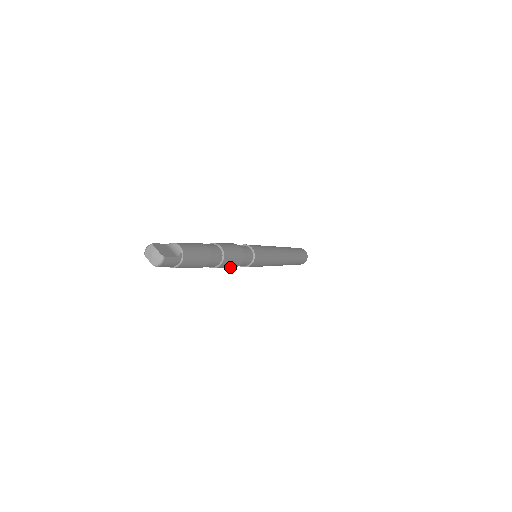
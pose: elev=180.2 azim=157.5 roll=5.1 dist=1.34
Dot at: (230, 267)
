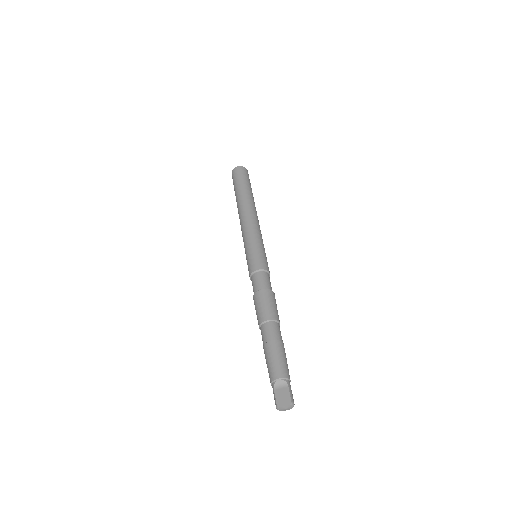
Dot at: occluded
